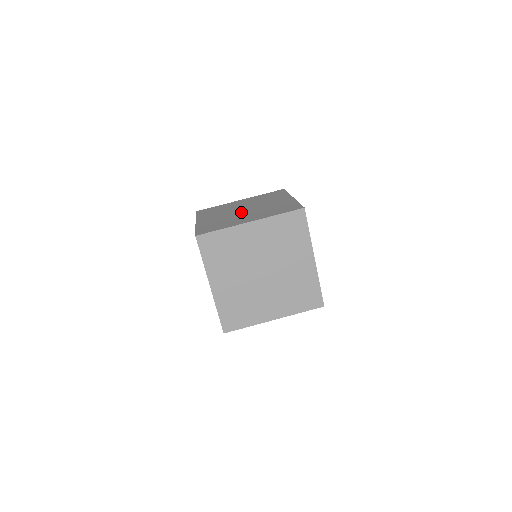
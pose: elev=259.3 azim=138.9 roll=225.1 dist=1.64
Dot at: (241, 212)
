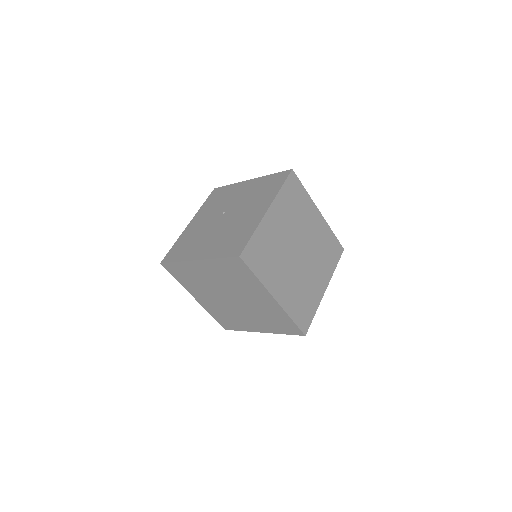
Dot at: occluded
